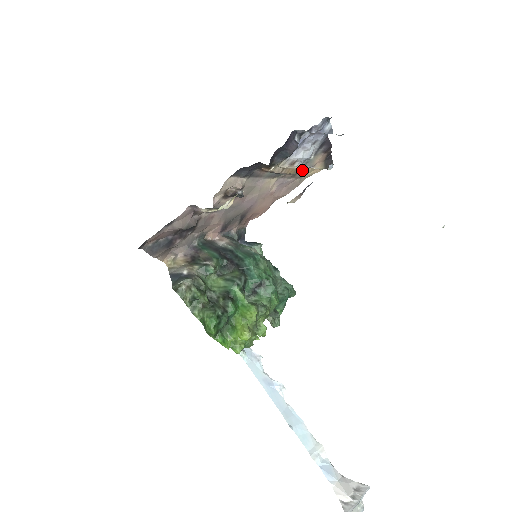
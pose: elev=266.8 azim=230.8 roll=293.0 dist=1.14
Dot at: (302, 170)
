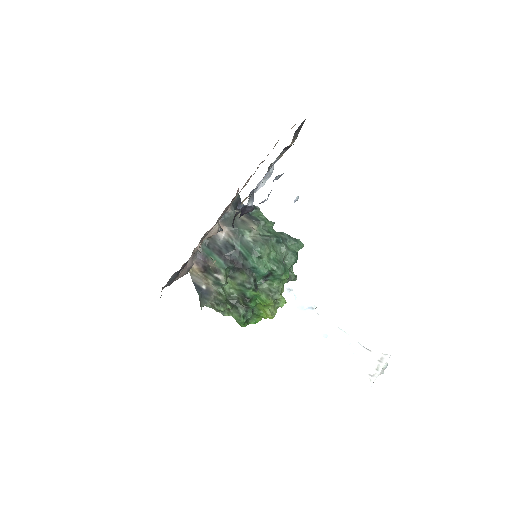
Dot at: (271, 165)
